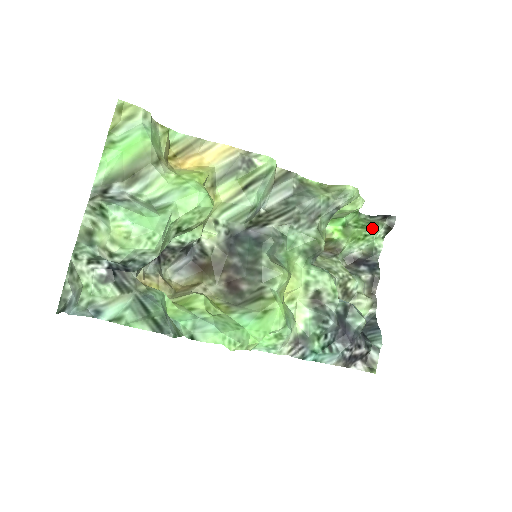
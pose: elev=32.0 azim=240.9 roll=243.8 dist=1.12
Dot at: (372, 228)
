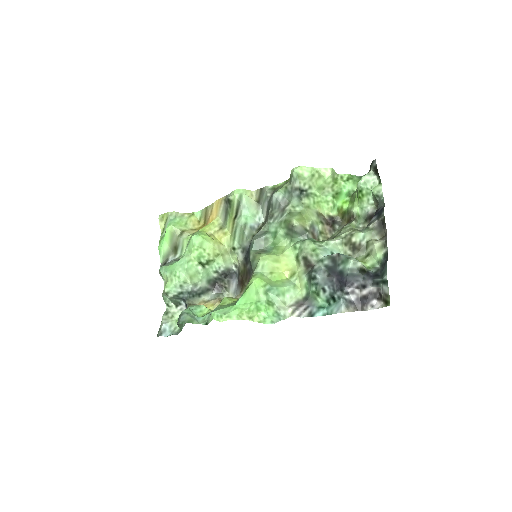
Dot at: (359, 182)
